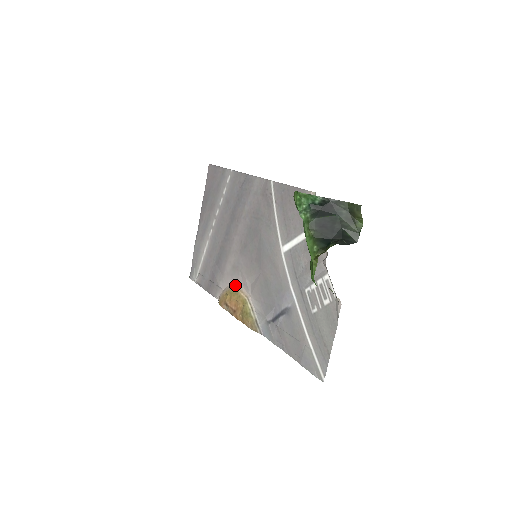
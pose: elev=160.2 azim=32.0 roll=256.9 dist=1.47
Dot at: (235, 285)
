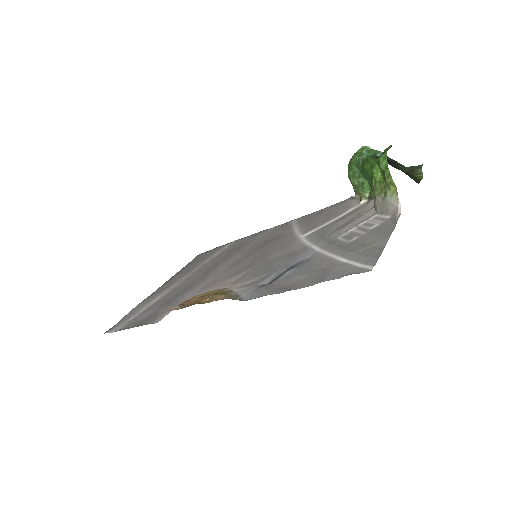
Dot at: occluded
